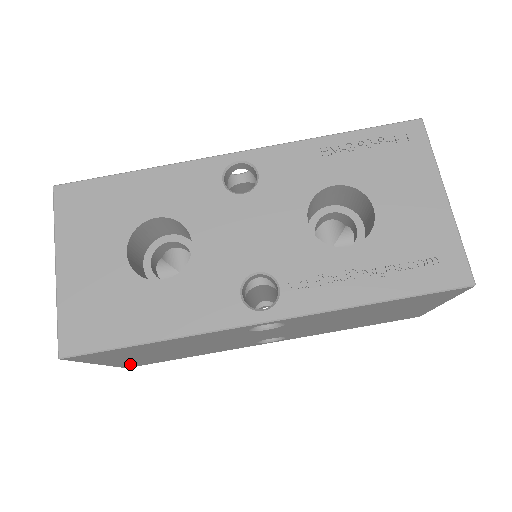
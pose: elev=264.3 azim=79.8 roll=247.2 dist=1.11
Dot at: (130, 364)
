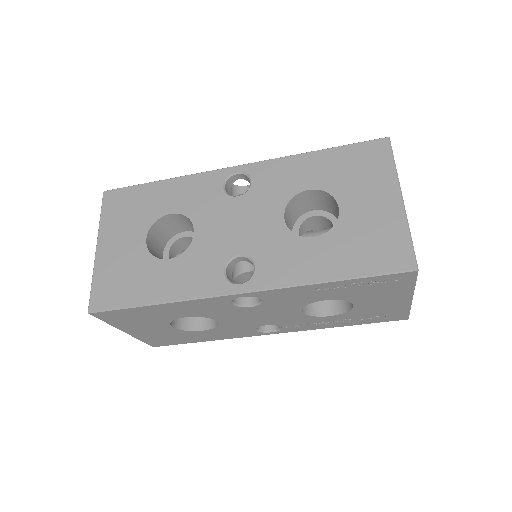
Dot at: occluded
